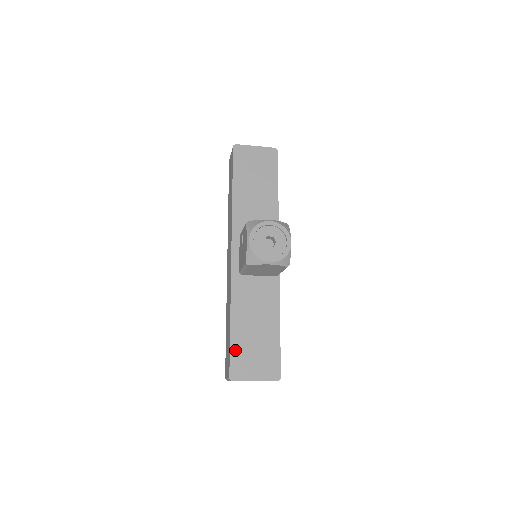
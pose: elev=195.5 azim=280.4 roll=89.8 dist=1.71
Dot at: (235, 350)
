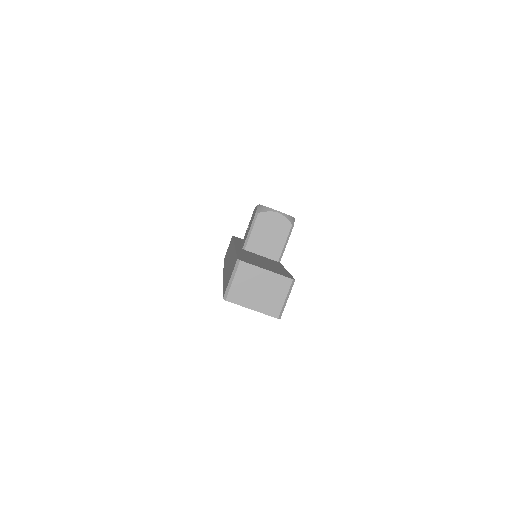
Dot at: (242, 257)
